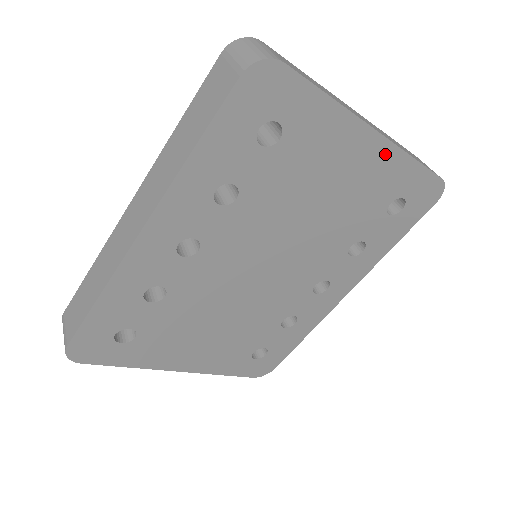
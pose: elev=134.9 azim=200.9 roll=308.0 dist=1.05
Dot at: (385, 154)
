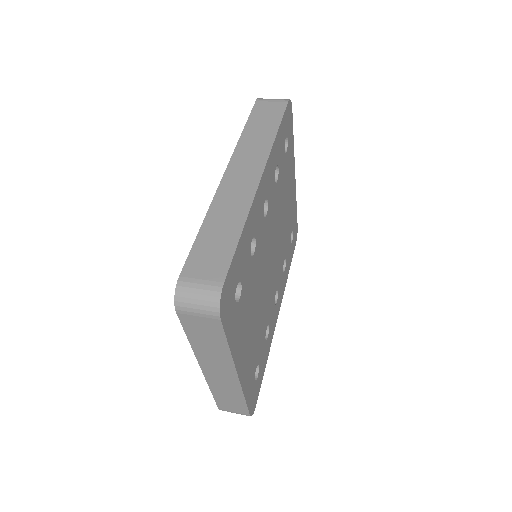
Dot at: (294, 192)
